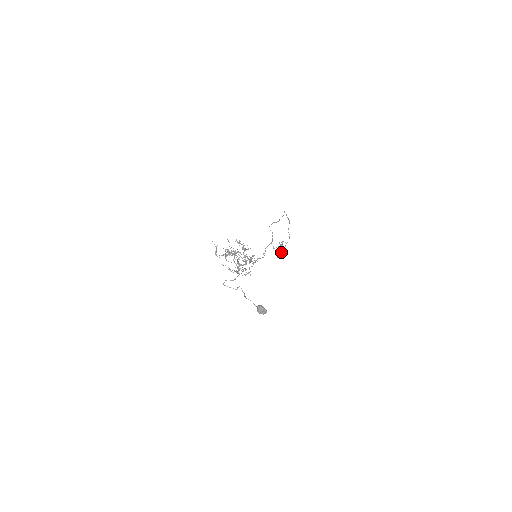
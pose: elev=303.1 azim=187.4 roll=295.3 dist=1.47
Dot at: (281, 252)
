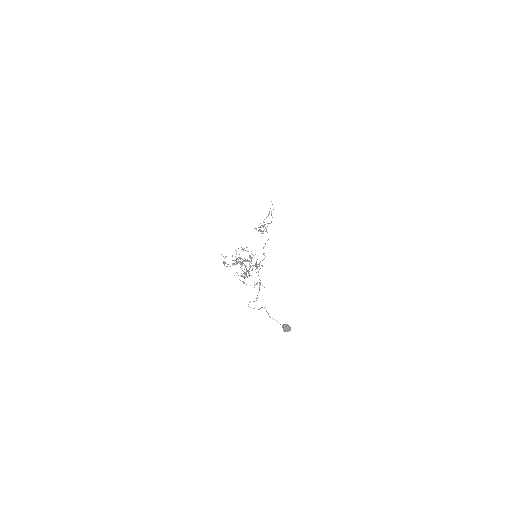
Dot at: (262, 232)
